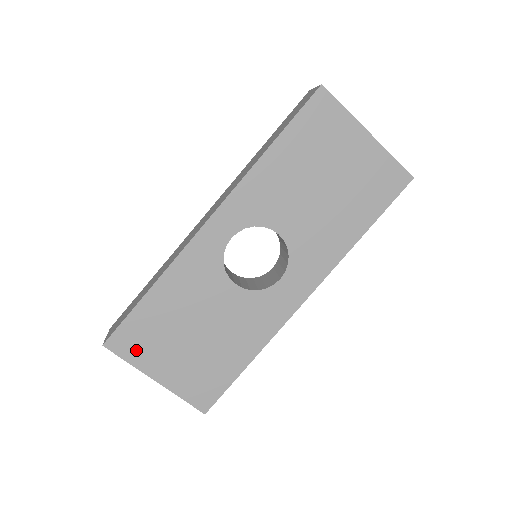
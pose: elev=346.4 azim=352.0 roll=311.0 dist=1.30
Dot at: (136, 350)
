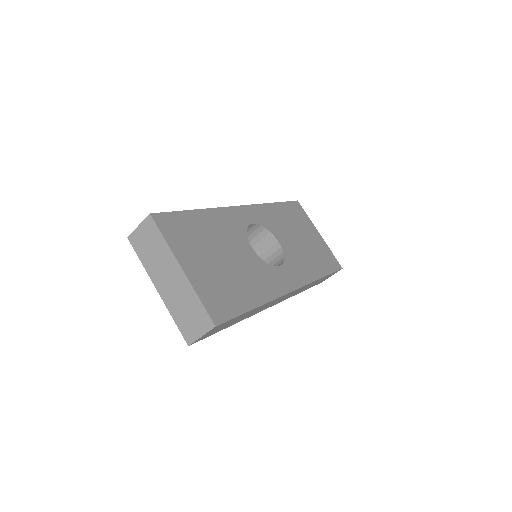
Dot at: (175, 236)
